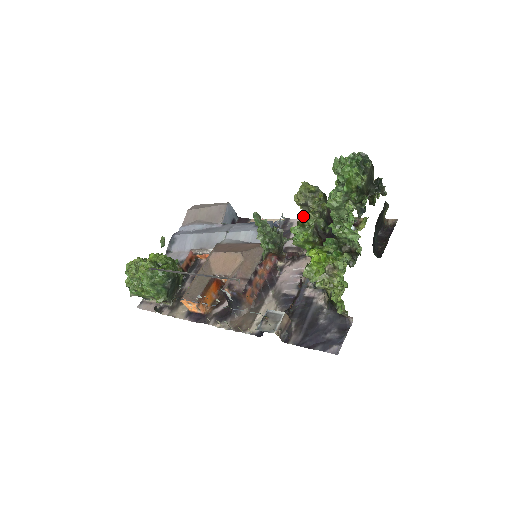
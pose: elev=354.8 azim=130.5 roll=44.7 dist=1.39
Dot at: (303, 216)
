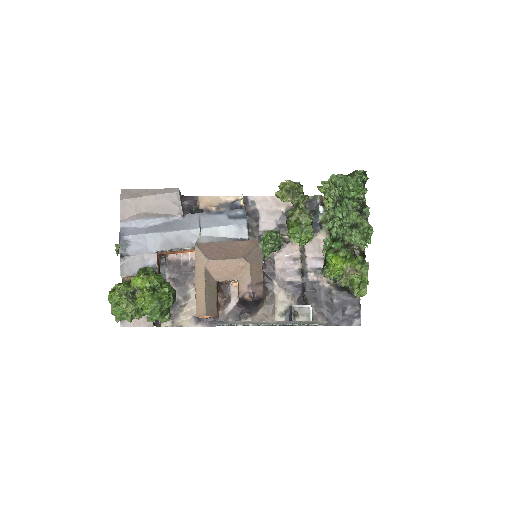
Dot at: (300, 217)
